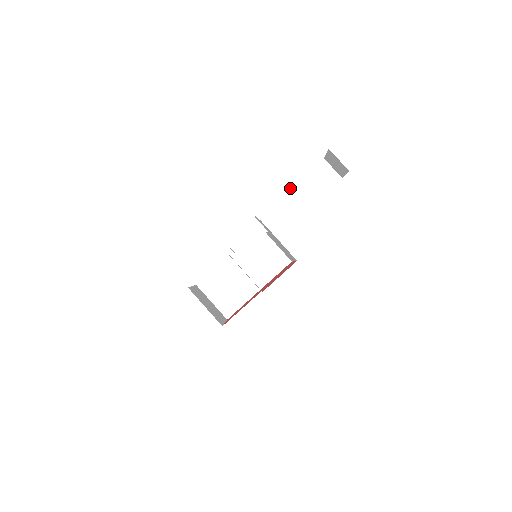
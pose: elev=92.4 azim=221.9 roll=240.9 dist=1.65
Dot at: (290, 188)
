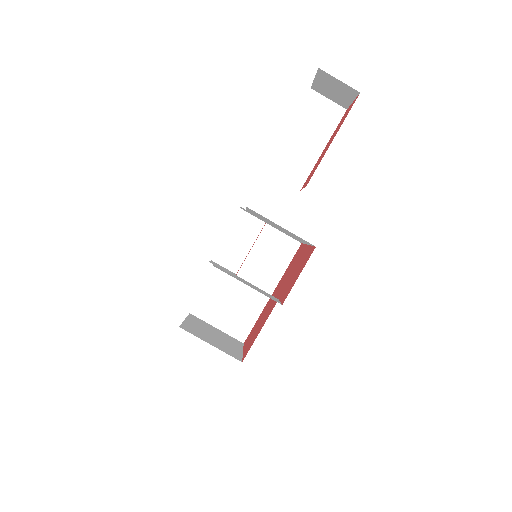
Dot at: (276, 148)
